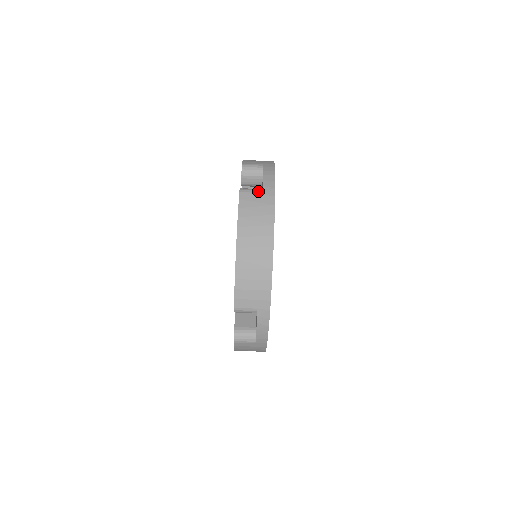
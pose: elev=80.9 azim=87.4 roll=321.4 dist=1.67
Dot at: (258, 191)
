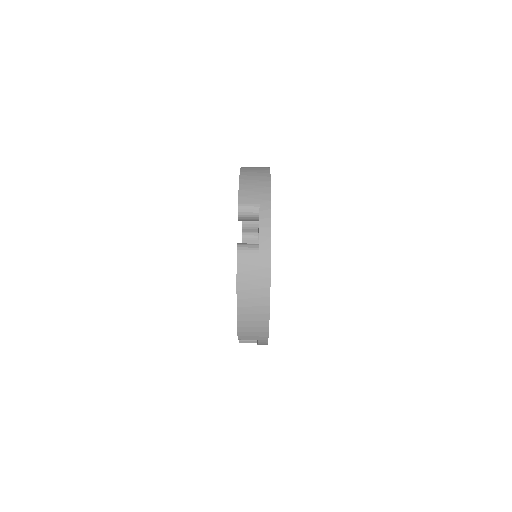
Dot at: (255, 252)
